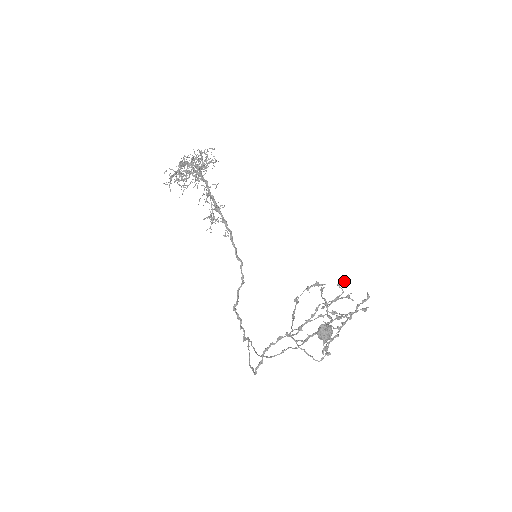
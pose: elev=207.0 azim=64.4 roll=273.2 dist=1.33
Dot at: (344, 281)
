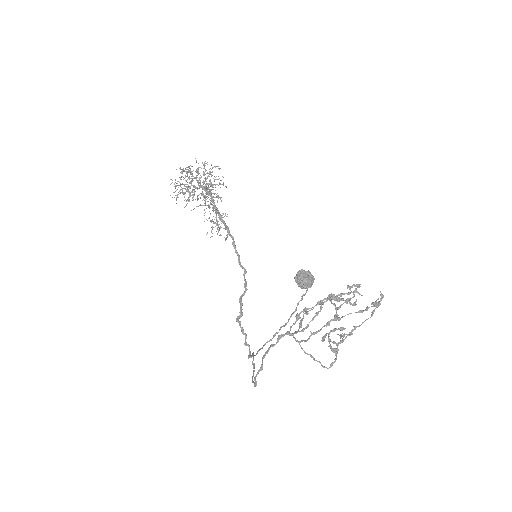
Dot at: occluded
